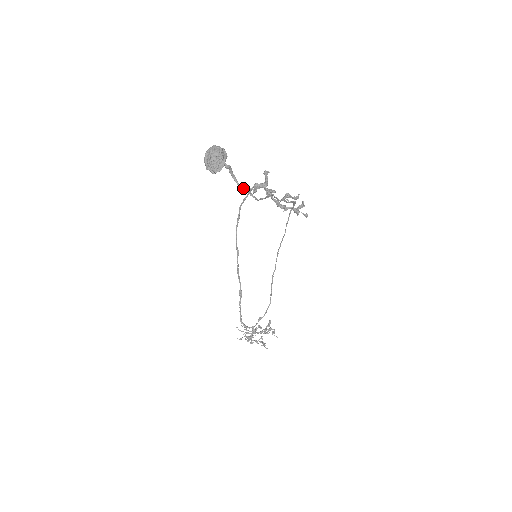
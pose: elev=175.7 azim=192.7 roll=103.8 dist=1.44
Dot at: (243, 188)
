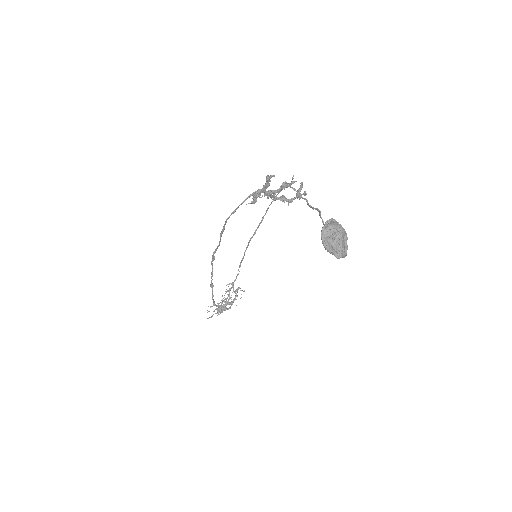
Dot at: occluded
